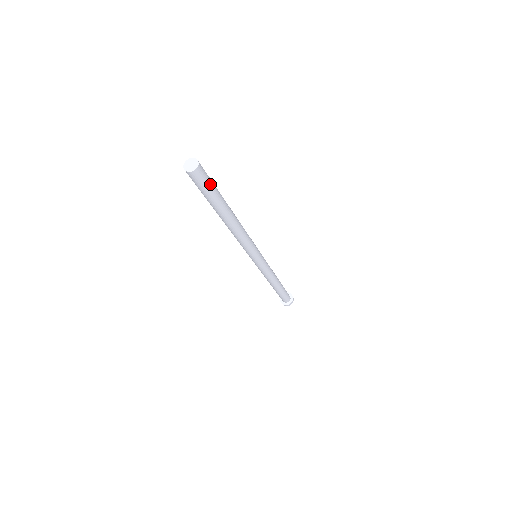
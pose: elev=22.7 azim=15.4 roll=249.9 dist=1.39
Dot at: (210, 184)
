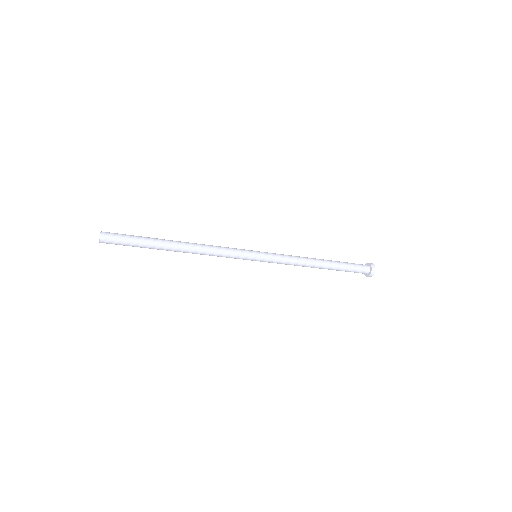
Dot at: (125, 242)
